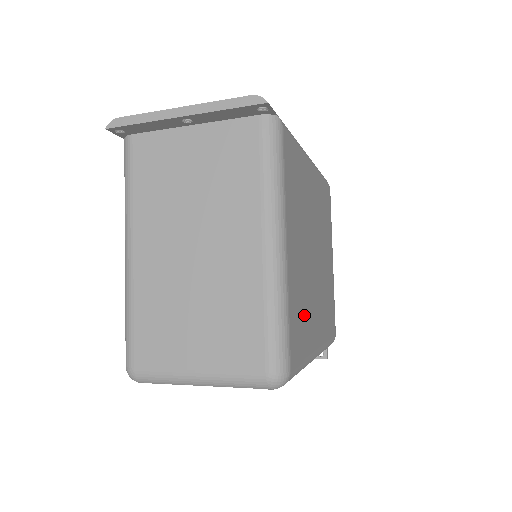
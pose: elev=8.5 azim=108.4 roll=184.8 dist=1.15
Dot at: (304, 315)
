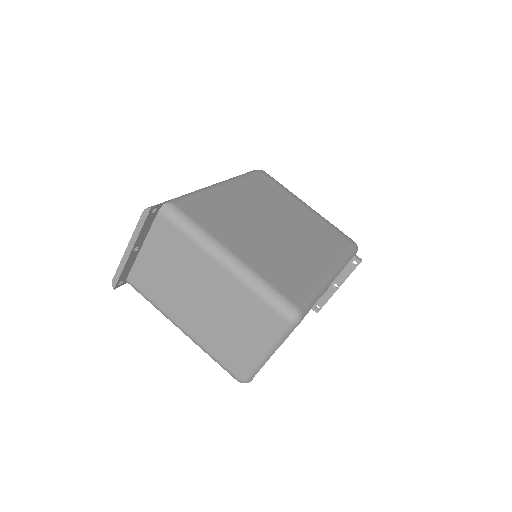
Dot at: (289, 268)
